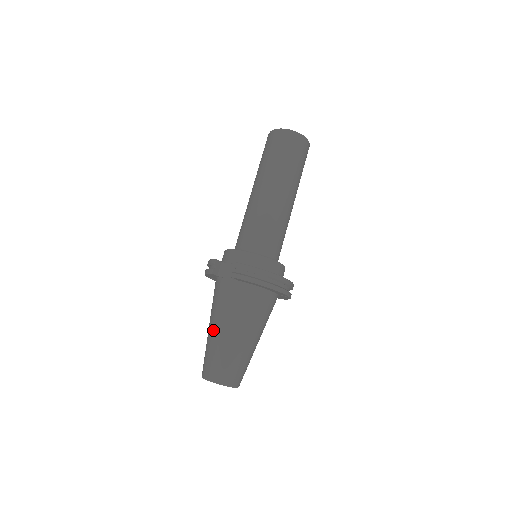
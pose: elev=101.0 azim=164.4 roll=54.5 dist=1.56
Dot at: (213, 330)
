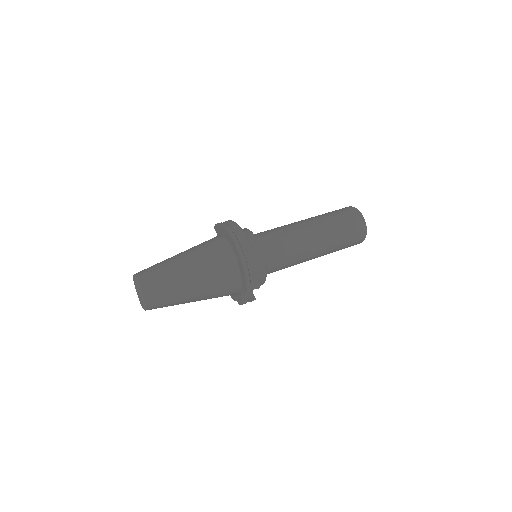
Dot at: occluded
